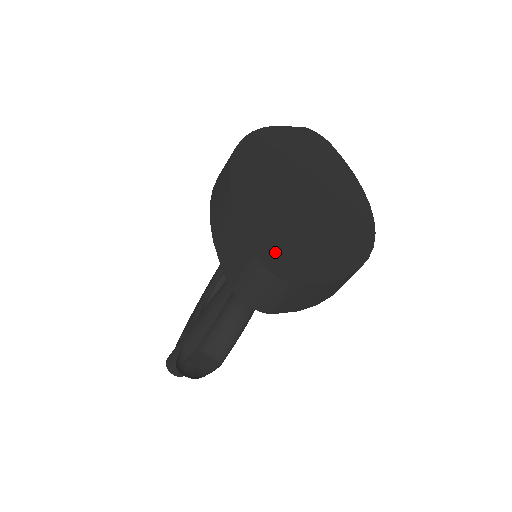
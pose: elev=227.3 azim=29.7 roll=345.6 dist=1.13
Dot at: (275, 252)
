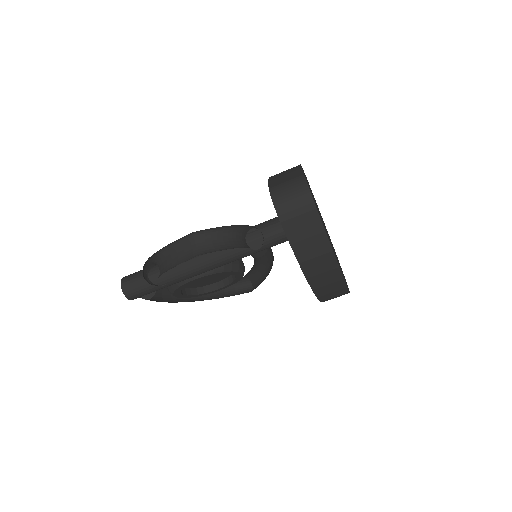
Dot at: occluded
